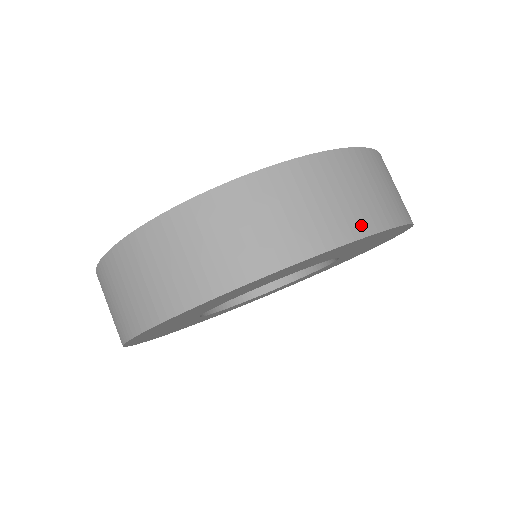
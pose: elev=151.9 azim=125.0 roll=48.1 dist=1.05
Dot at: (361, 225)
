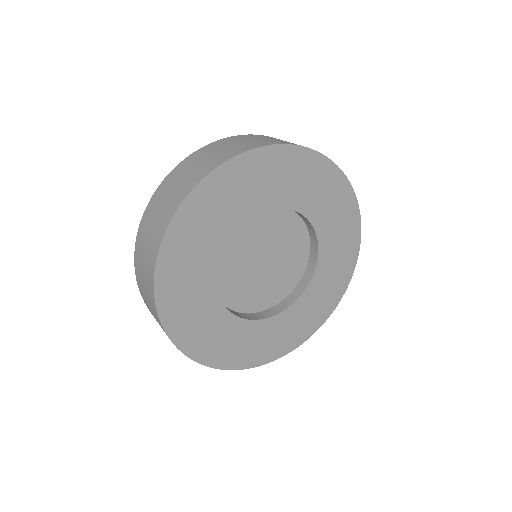
Dot at: occluded
